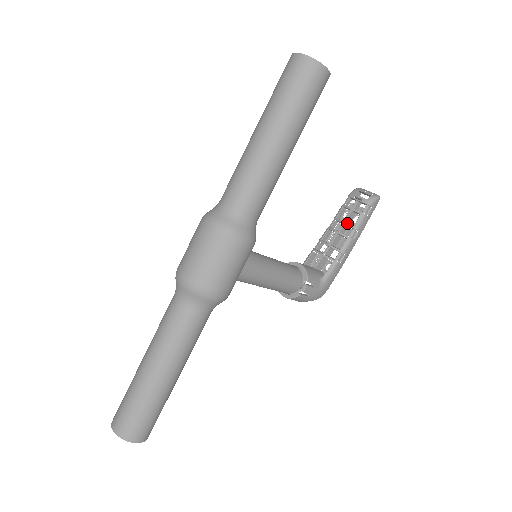
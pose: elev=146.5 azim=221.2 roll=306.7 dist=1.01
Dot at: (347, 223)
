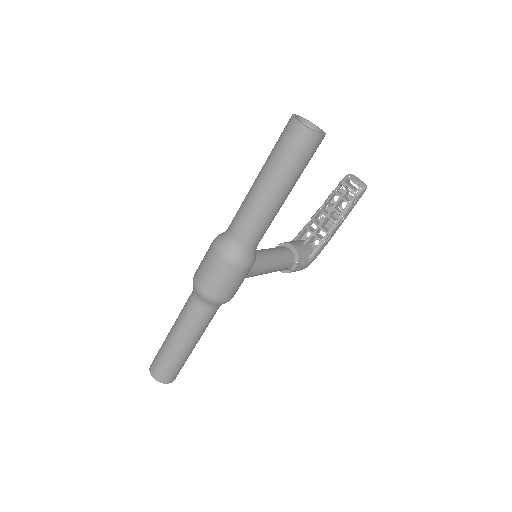
Dot at: (336, 209)
